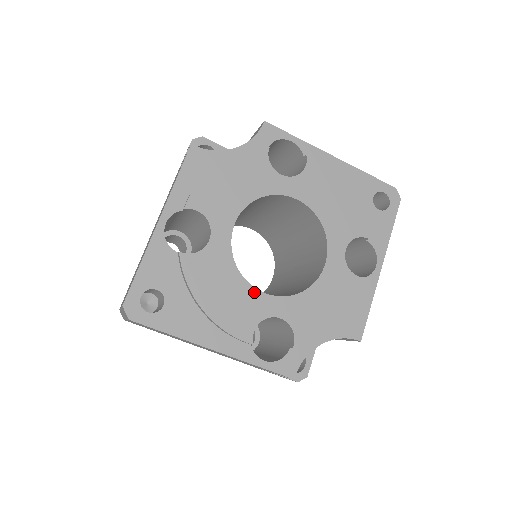
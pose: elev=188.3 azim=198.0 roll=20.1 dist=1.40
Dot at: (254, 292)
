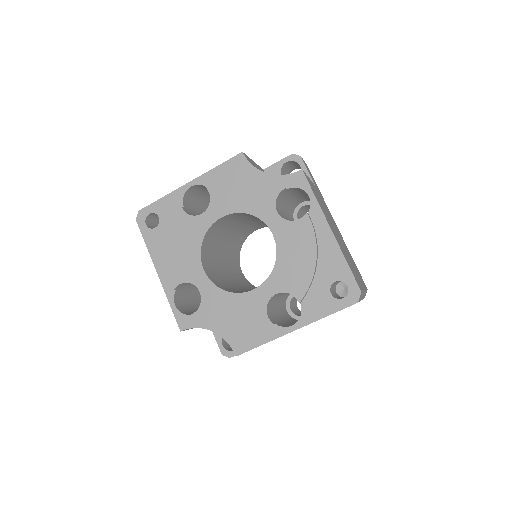
Dot at: (199, 264)
